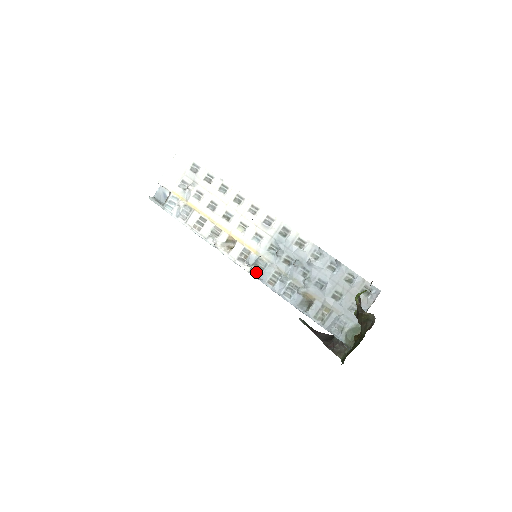
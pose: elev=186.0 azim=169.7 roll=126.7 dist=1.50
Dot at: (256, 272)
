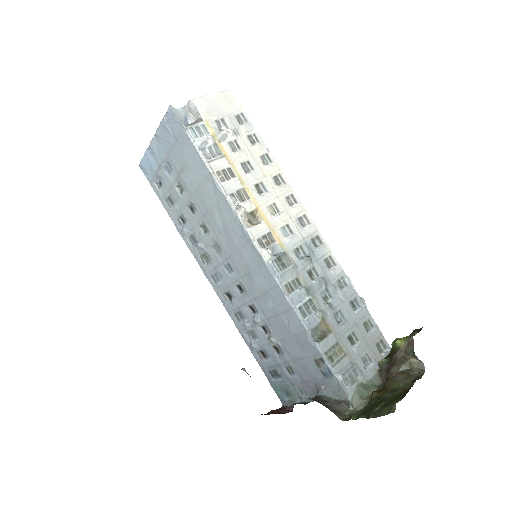
Dot at: (277, 266)
